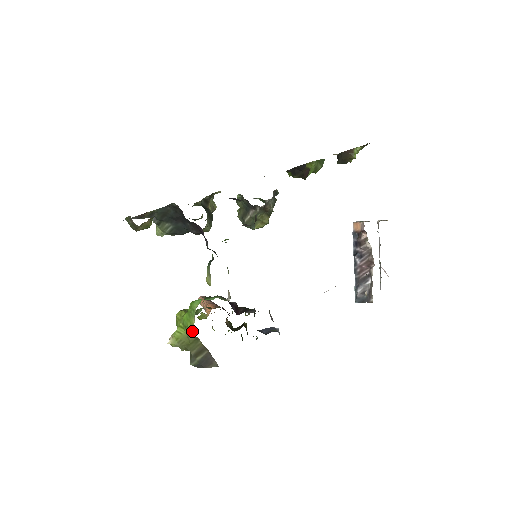
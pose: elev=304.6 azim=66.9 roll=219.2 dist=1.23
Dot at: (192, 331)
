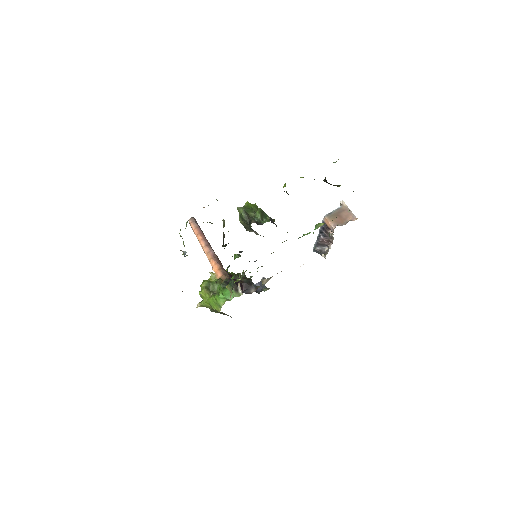
Dot at: (218, 311)
